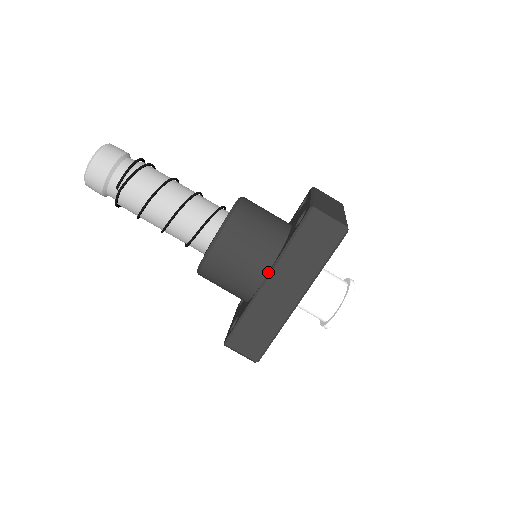
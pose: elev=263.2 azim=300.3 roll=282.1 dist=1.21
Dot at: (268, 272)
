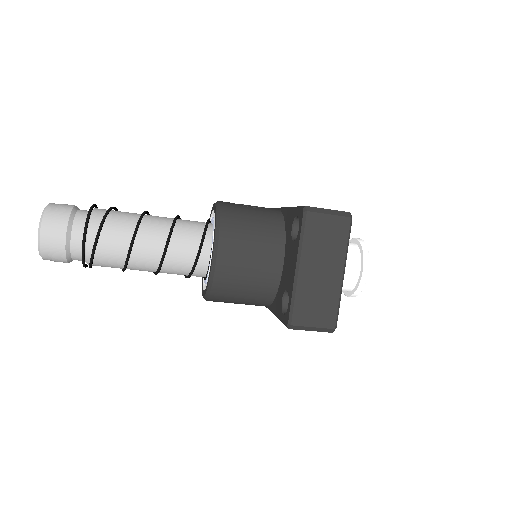
Dot at: (267, 307)
